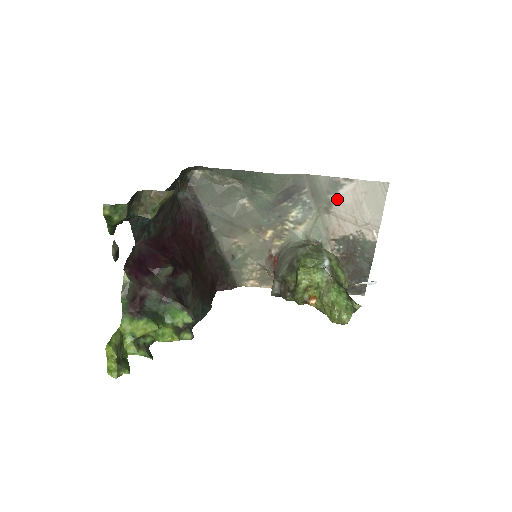
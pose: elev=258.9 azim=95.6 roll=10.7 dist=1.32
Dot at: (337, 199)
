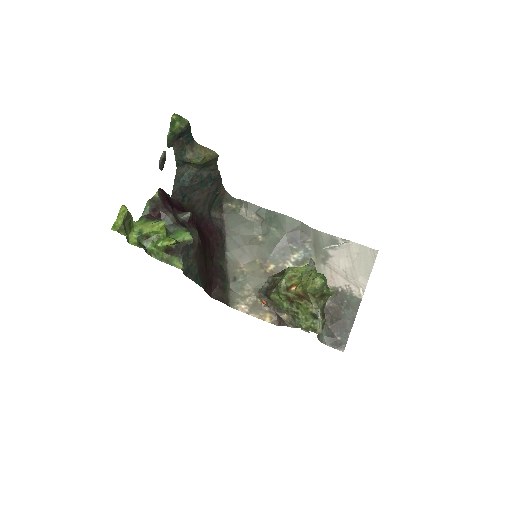
Dot at: (334, 254)
